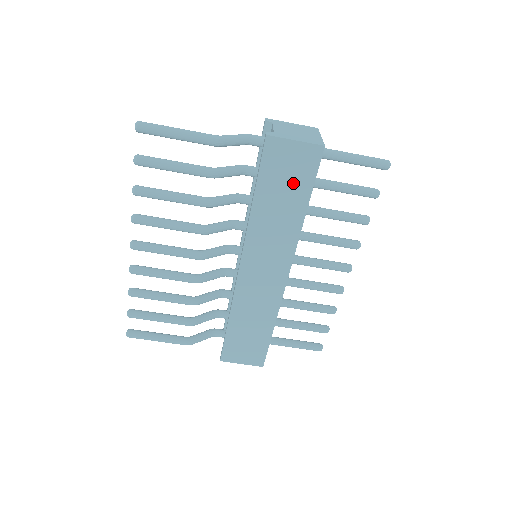
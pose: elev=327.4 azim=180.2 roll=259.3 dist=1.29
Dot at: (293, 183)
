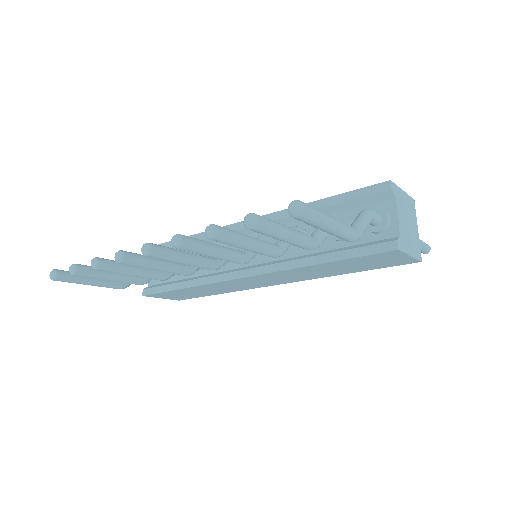
Dot at: (365, 266)
